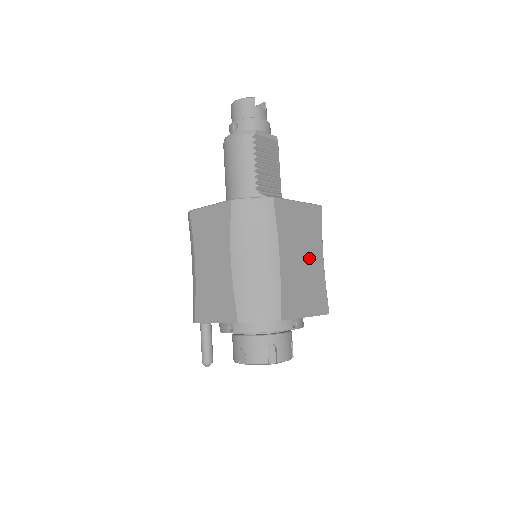
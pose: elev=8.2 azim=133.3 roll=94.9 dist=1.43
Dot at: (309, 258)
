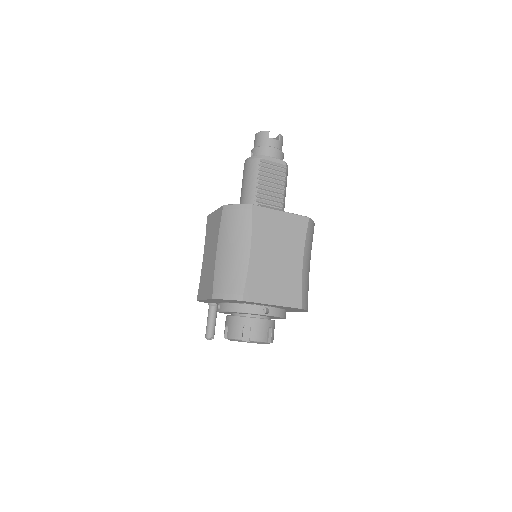
Dot at: (285, 258)
